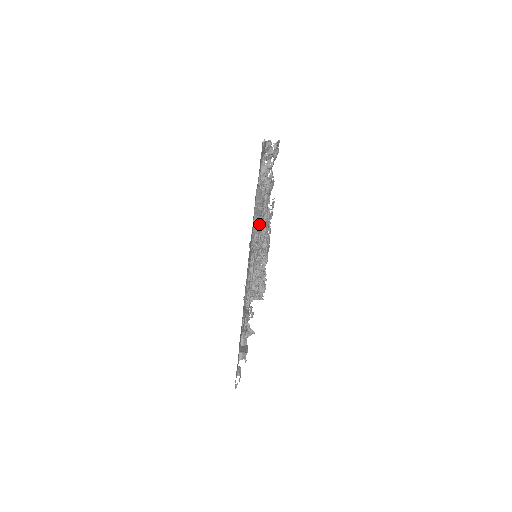
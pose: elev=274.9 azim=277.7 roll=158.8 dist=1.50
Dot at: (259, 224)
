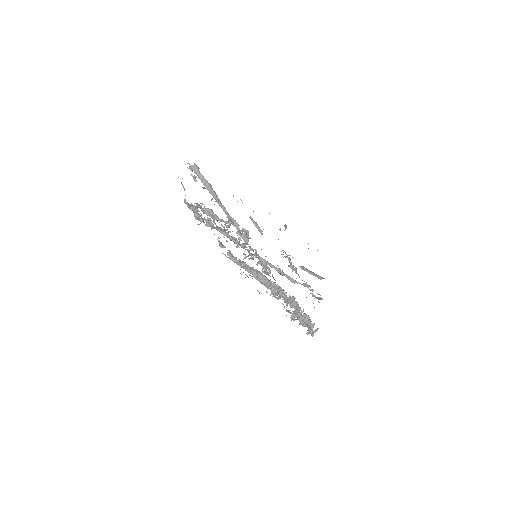
Dot at: (228, 223)
